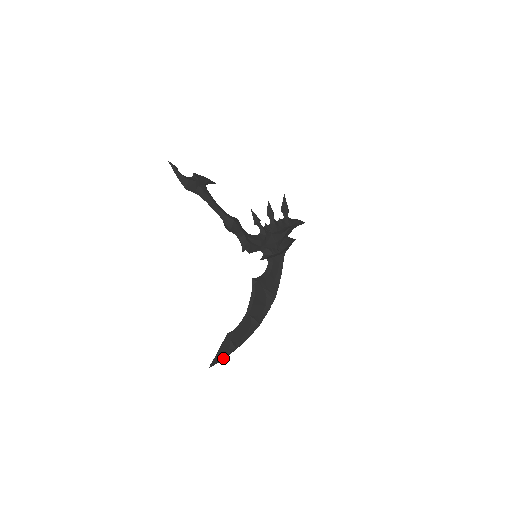
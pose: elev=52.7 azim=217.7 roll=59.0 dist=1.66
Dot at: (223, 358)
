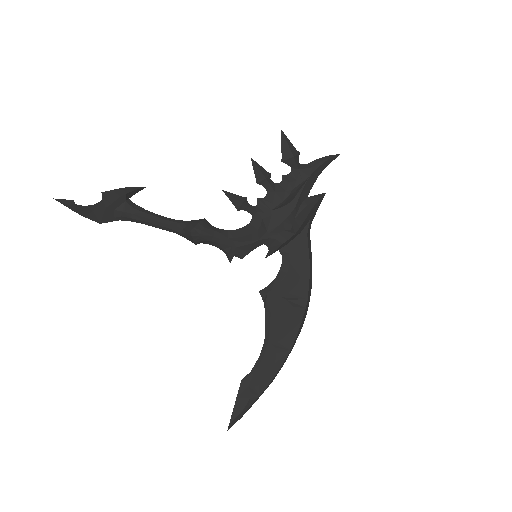
Dot at: (244, 412)
